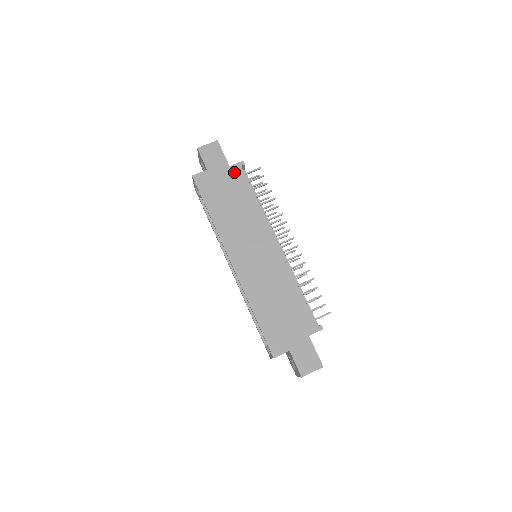
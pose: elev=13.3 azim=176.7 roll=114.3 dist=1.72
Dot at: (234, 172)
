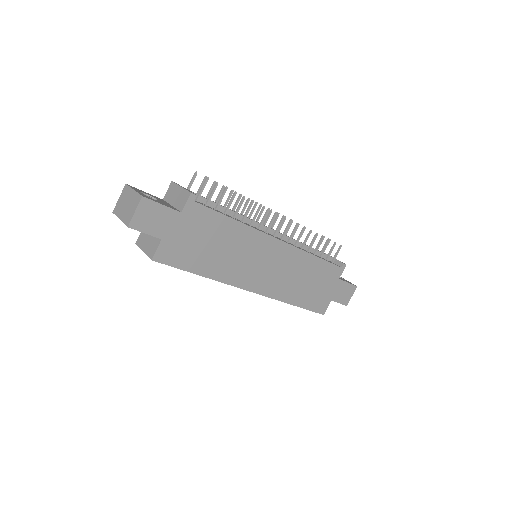
Dot at: (191, 214)
